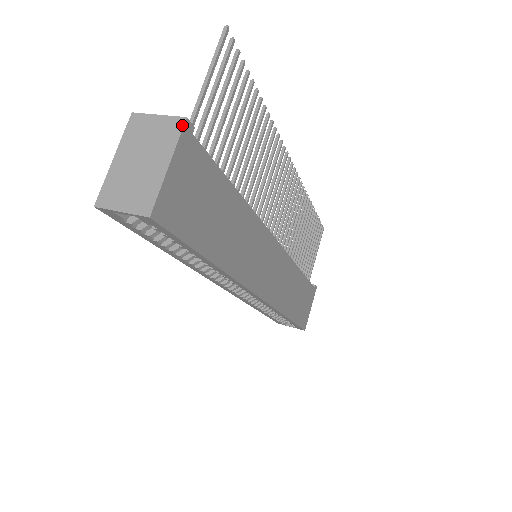
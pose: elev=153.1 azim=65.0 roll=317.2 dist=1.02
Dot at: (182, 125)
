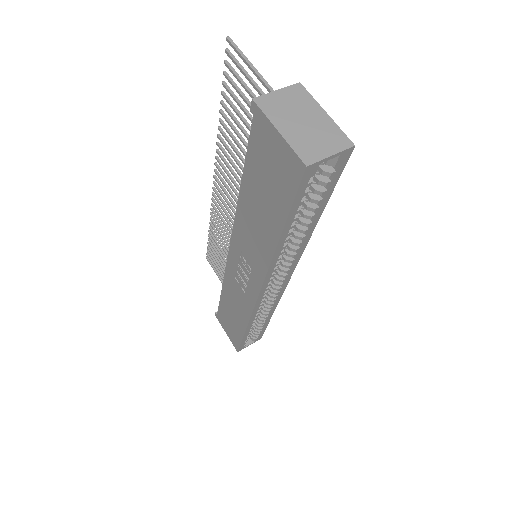
Dot at: (303, 88)
